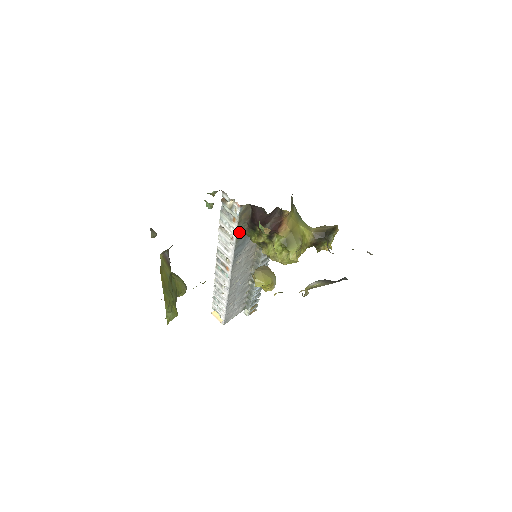
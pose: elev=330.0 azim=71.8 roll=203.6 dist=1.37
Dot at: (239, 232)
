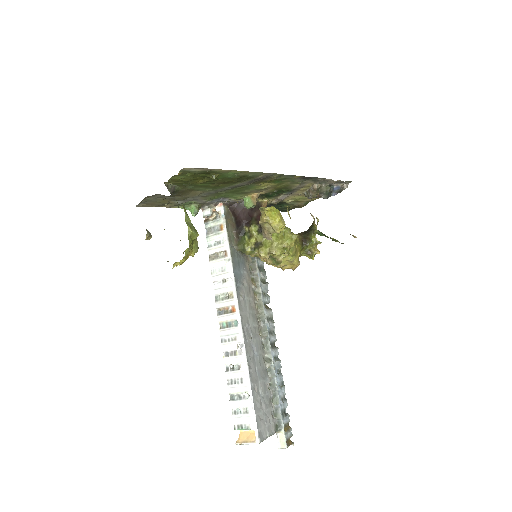
Dot at: (230, 243)
